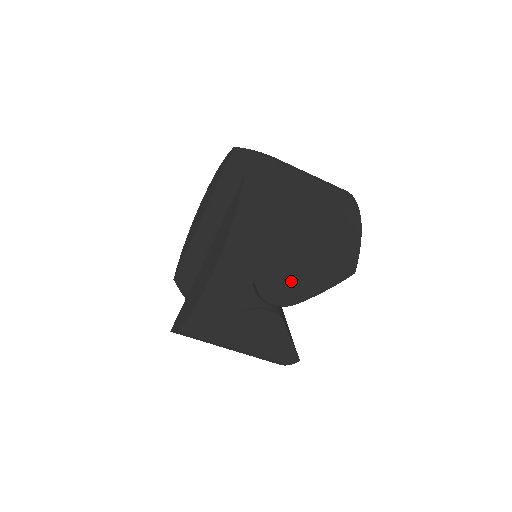
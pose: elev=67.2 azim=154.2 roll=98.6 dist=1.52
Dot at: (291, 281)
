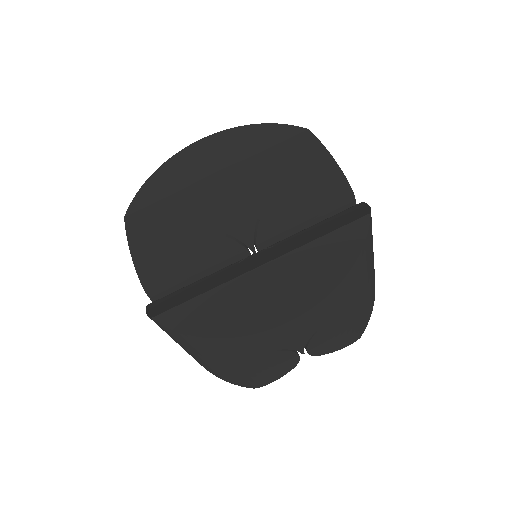
Dot at: (335, 336)
